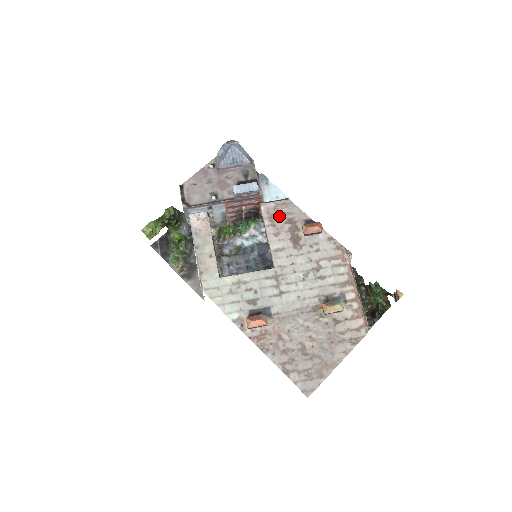
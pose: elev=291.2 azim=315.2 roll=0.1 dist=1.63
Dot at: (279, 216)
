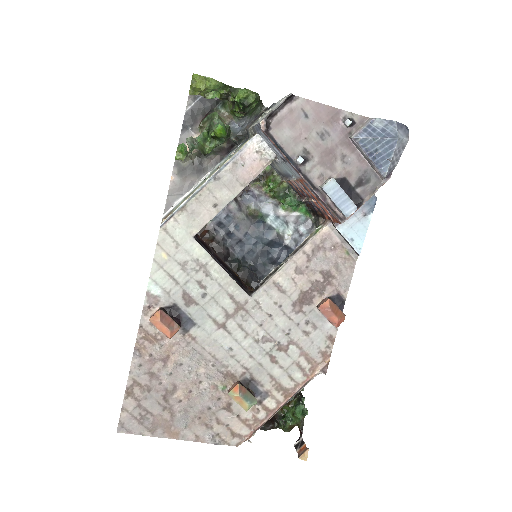
Dot at: (327, 258)
